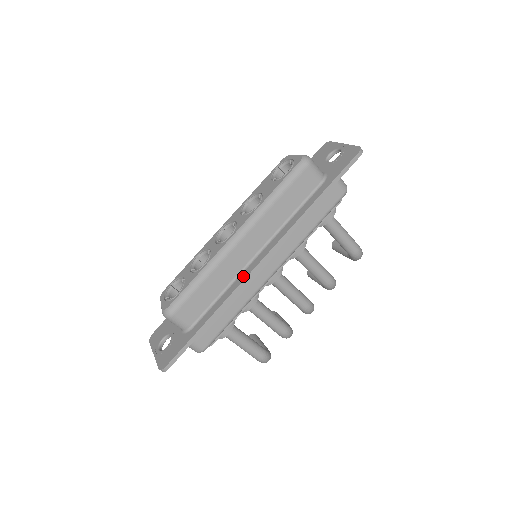
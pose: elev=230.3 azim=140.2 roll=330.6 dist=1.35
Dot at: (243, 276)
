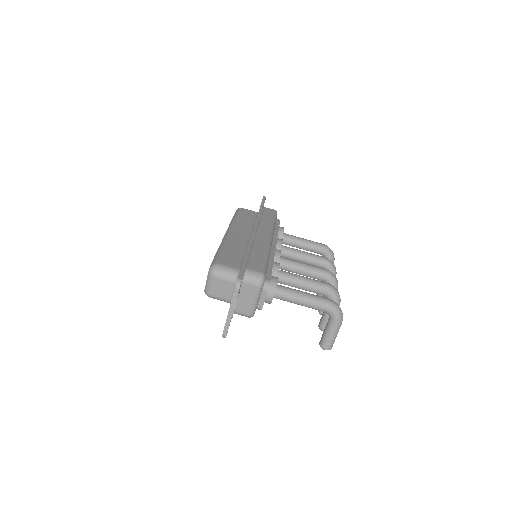
Dot at: occluded
